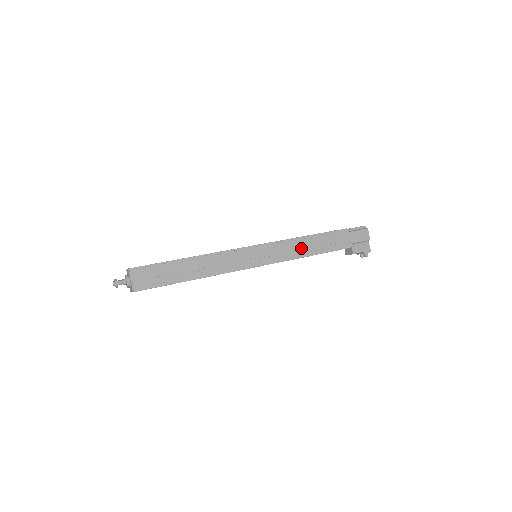
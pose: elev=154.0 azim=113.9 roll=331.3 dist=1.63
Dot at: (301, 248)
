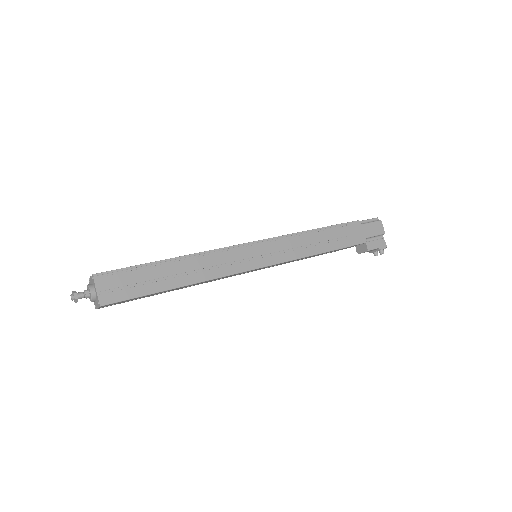
Dot at: (310, 244)
